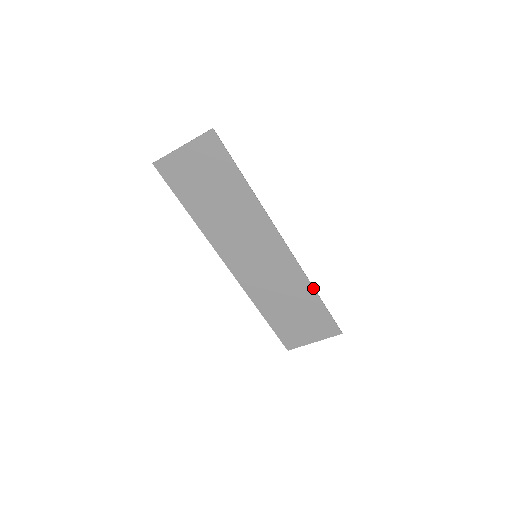
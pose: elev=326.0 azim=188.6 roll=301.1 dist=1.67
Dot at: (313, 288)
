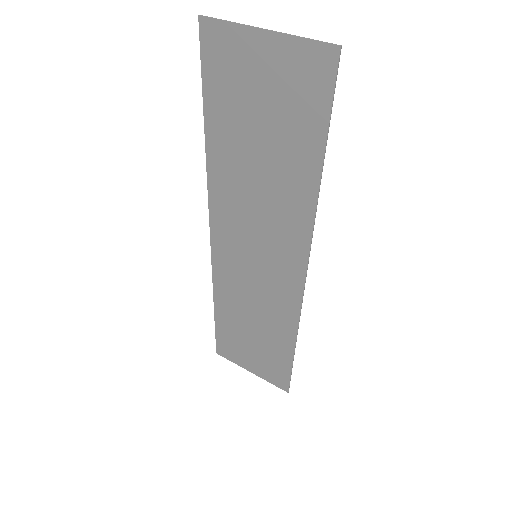
Dot at: (295, 339)
